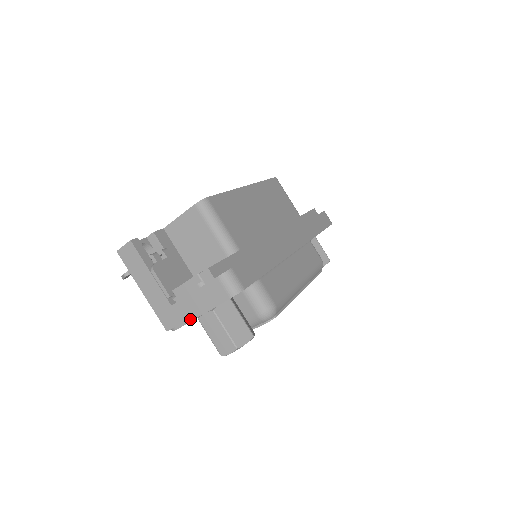
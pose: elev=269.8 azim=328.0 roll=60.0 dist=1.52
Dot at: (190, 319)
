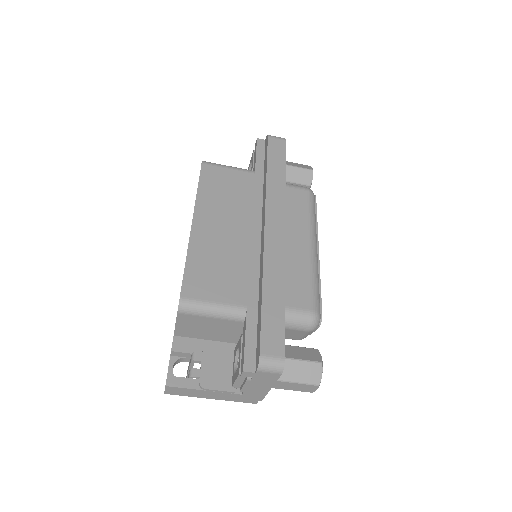
Dot at: (265, 394)
